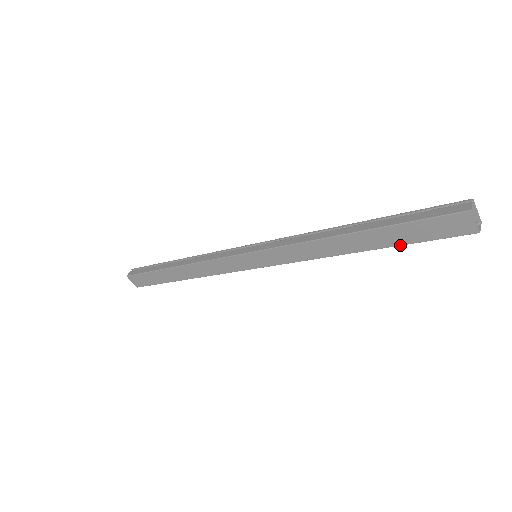
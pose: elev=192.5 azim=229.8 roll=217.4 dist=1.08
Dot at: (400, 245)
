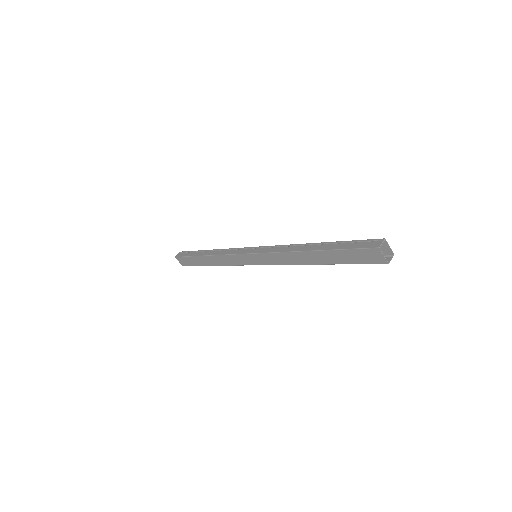
Dot at: occluded
